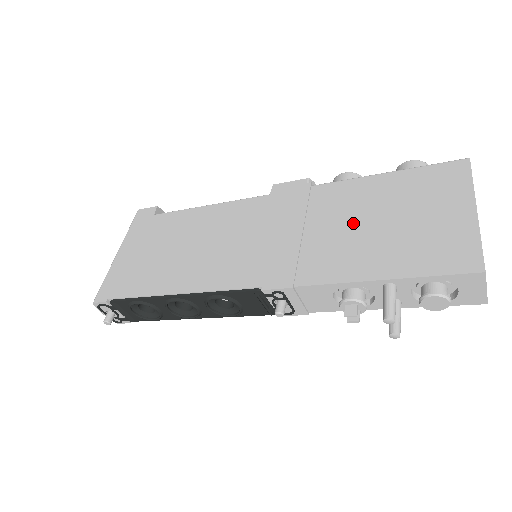
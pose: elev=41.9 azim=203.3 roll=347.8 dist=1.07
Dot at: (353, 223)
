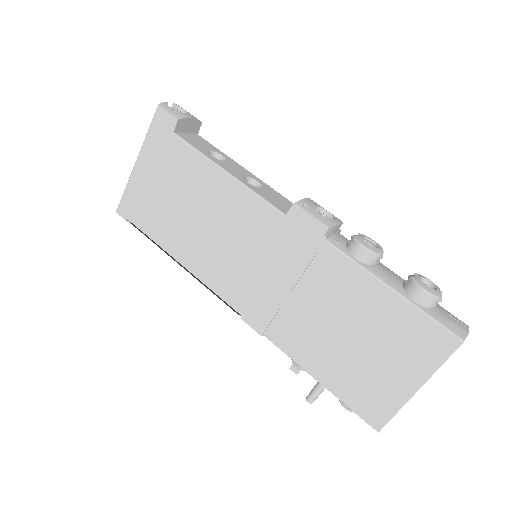
Dot at: (331, 319)
